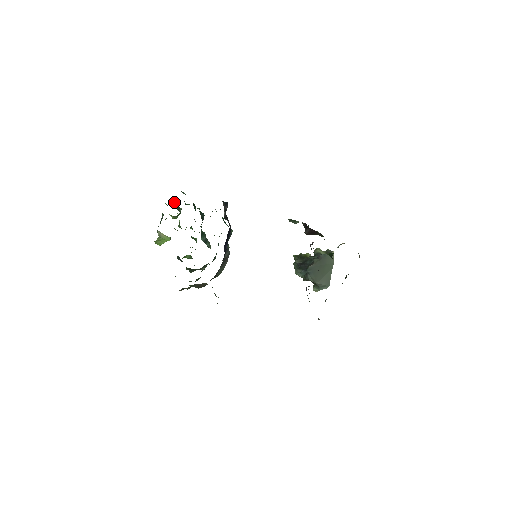
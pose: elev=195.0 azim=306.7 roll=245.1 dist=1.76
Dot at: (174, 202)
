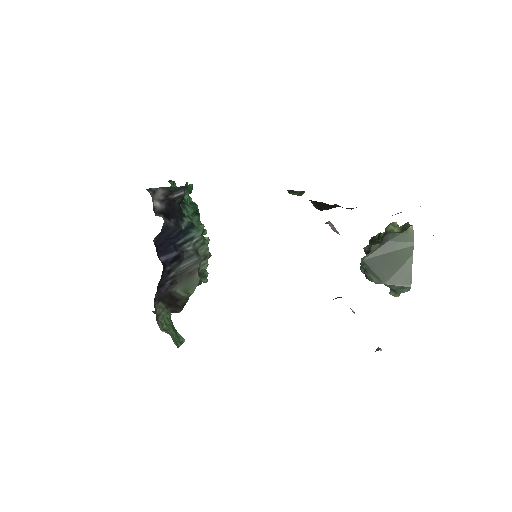
Dot at: occluded
